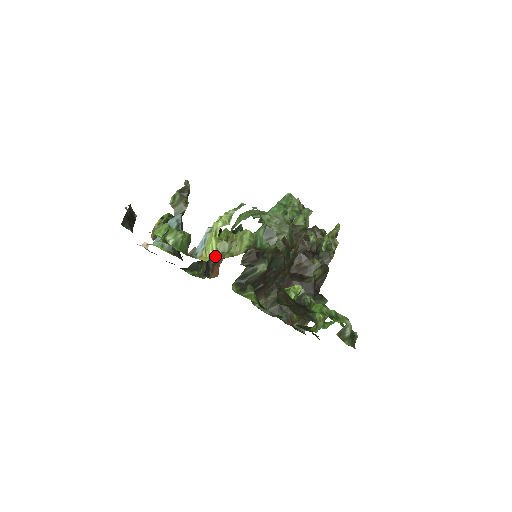
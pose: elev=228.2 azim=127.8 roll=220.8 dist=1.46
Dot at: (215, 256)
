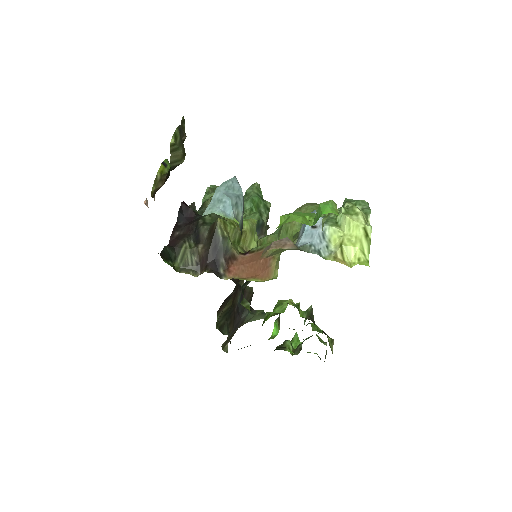
Dot at: (230, 247)
